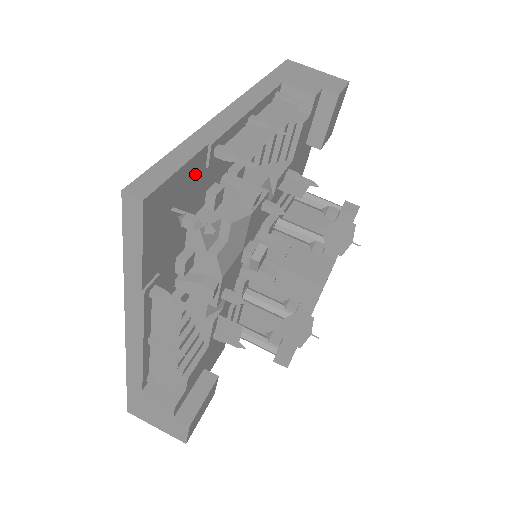
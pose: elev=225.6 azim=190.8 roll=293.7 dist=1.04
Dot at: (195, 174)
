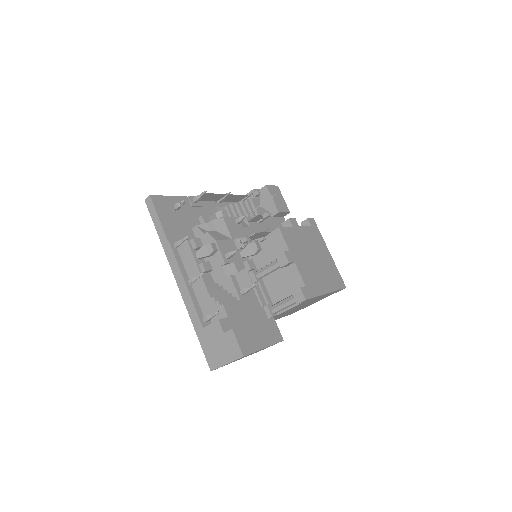
Dot at: (184, 206)
